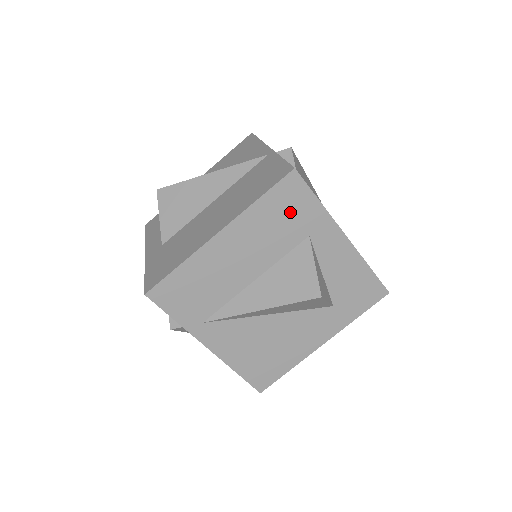
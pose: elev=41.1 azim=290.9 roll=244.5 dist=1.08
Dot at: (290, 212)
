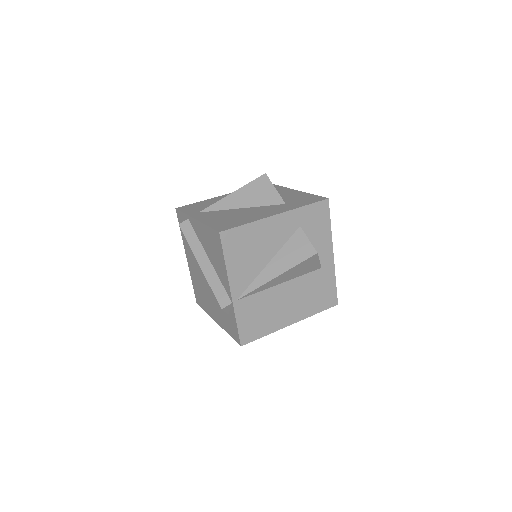
Dot at: occluded
